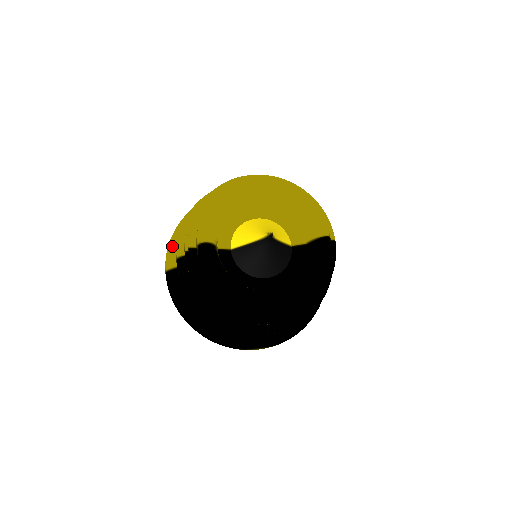
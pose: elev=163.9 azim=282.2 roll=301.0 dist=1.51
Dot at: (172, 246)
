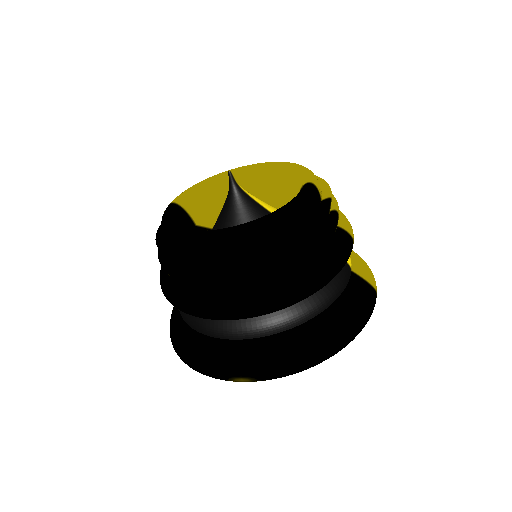
Dot at: occluded
